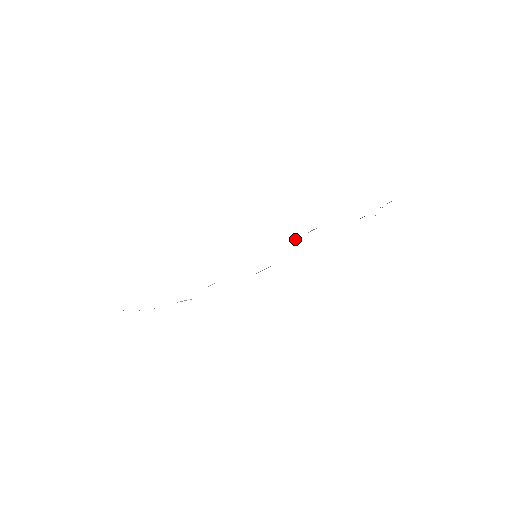
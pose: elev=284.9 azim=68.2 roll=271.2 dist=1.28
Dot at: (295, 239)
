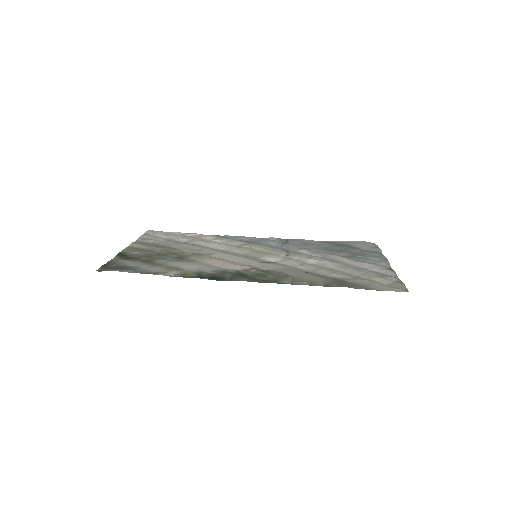
Dot at: (294, 258)
